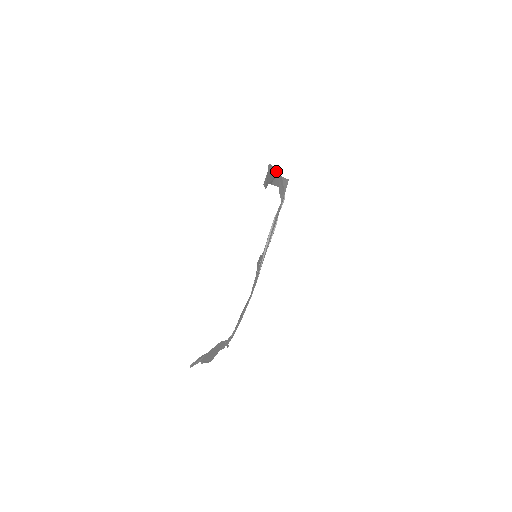
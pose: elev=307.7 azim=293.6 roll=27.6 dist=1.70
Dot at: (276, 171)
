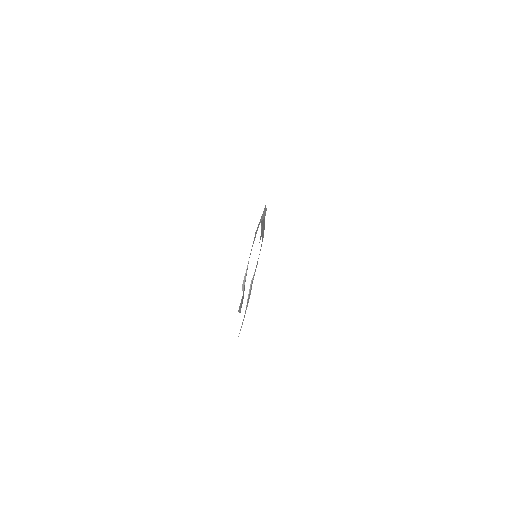
Dot at: (247, 266)
